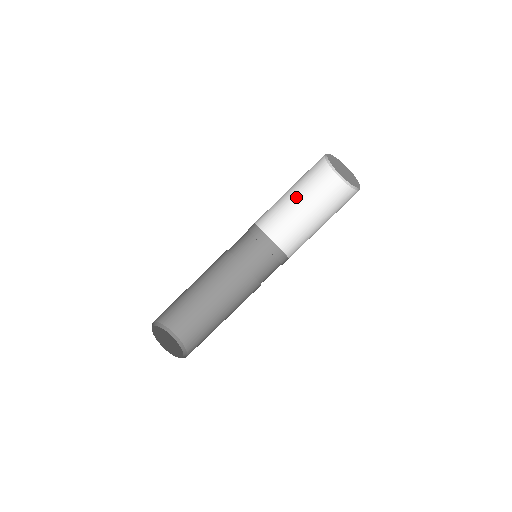
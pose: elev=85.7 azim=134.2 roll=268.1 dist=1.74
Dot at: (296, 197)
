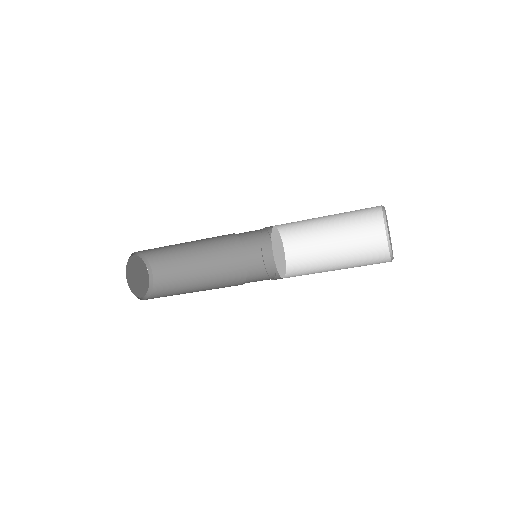
Dot at: (328, 216)
